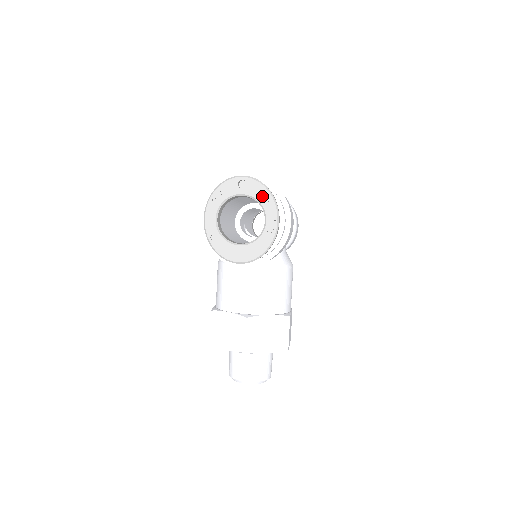
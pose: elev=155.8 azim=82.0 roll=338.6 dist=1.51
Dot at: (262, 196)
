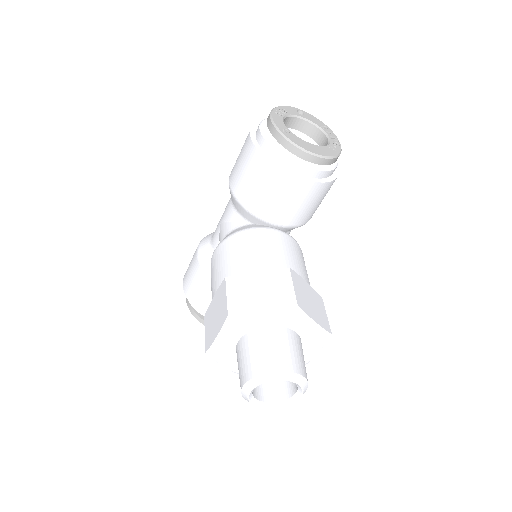
Dot at: (320, 124)
